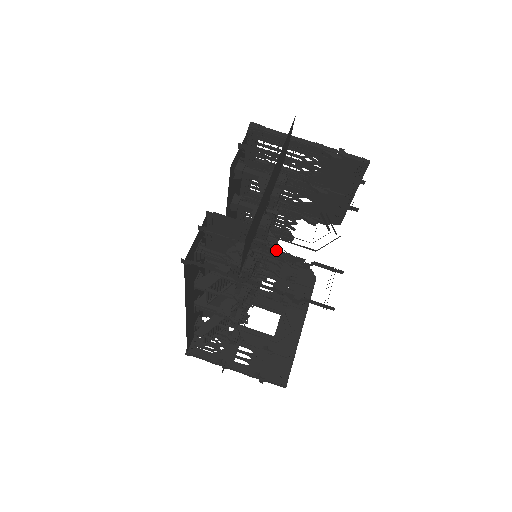
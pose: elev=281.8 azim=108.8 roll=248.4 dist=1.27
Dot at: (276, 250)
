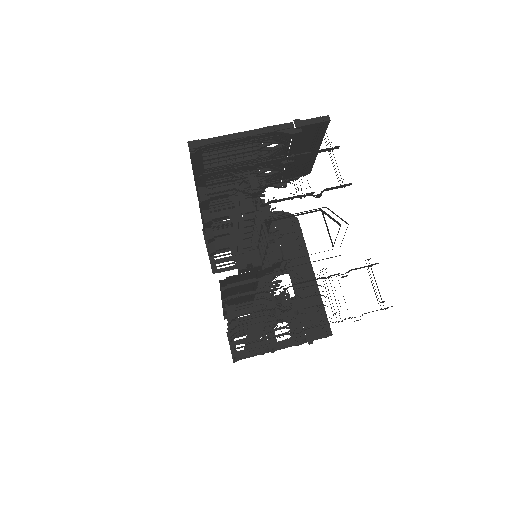
Dot at: (309, 280)
